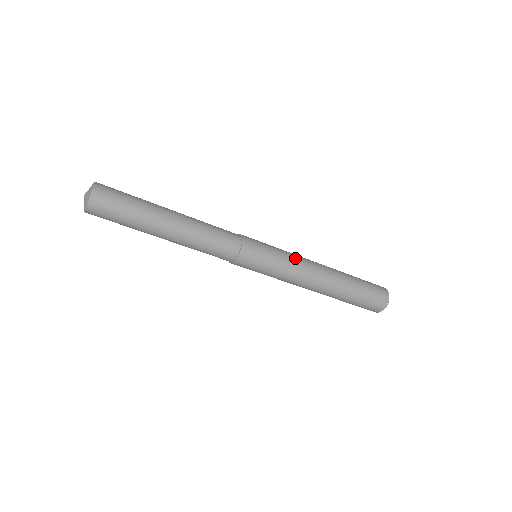
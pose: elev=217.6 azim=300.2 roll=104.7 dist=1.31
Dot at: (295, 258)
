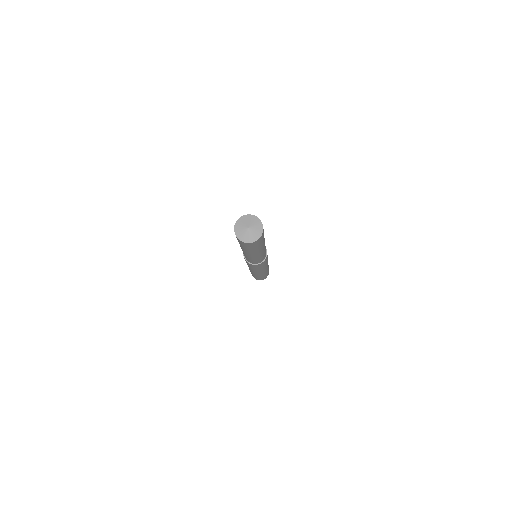
Dot at: occluded
